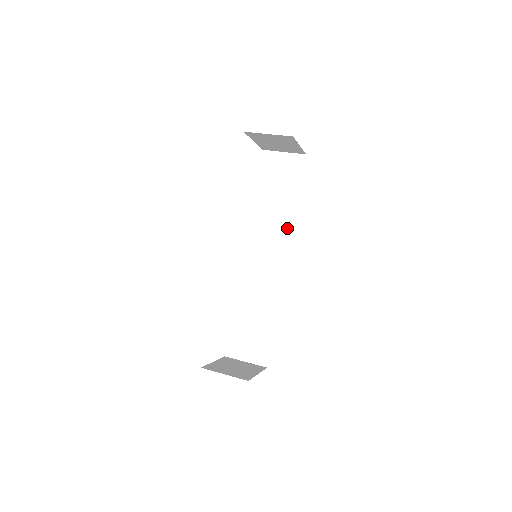
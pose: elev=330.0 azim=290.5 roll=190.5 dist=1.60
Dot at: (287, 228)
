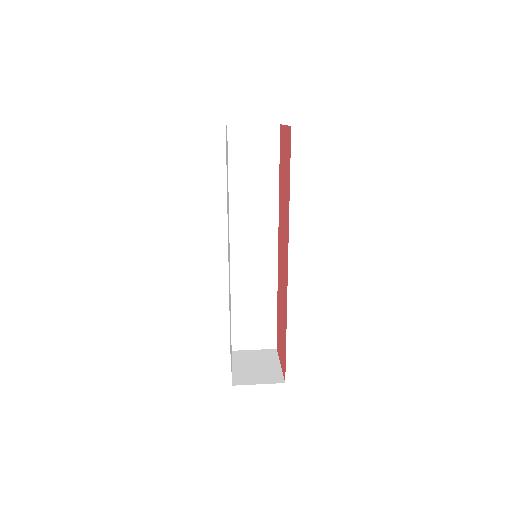
Dot at: (272, 211)
